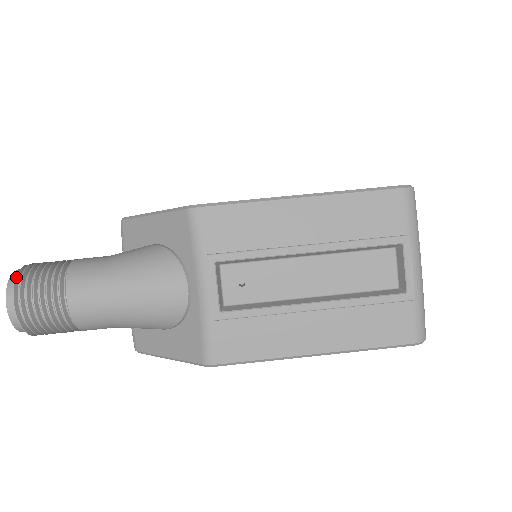
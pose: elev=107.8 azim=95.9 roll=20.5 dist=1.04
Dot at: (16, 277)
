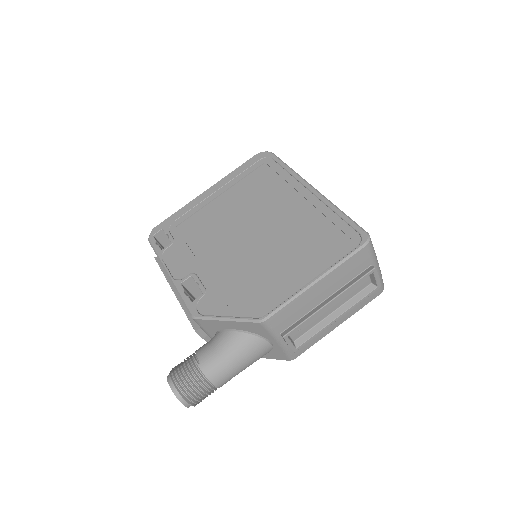
Dot at: (181, 395)
